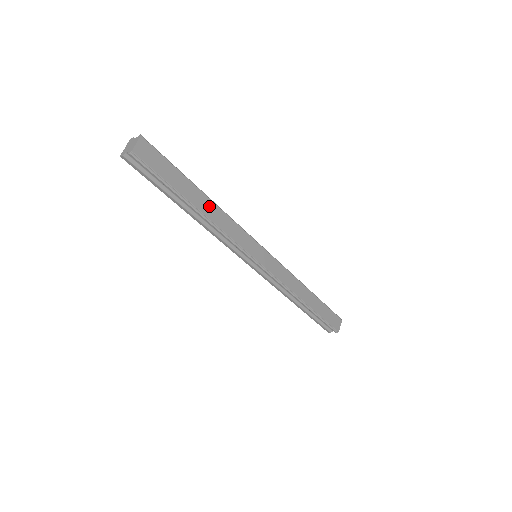
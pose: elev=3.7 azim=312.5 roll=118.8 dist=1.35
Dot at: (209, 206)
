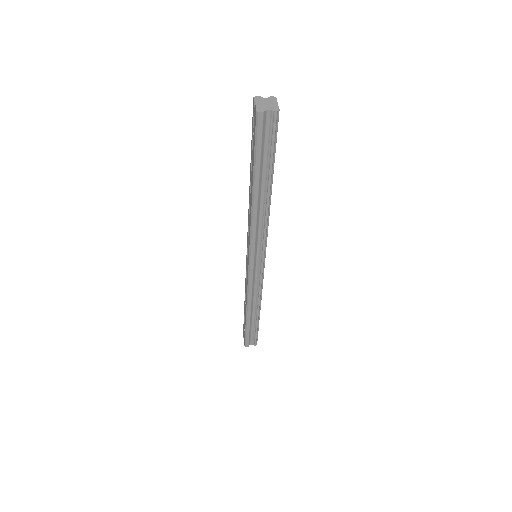
Dot at: occluded
